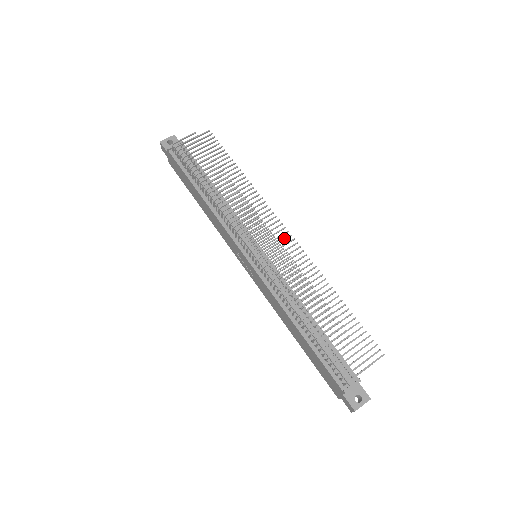
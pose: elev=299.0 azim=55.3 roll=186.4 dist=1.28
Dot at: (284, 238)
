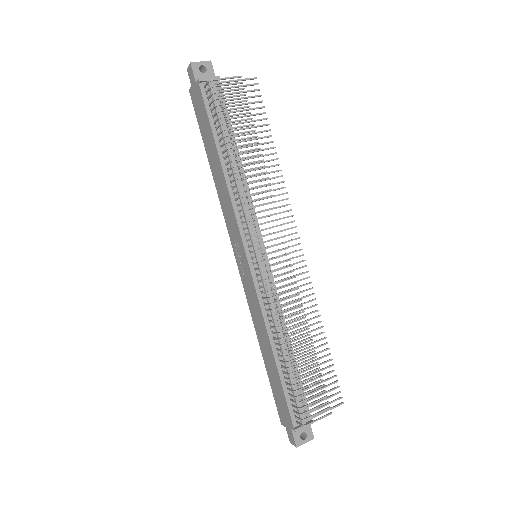
Dot at: occluded
